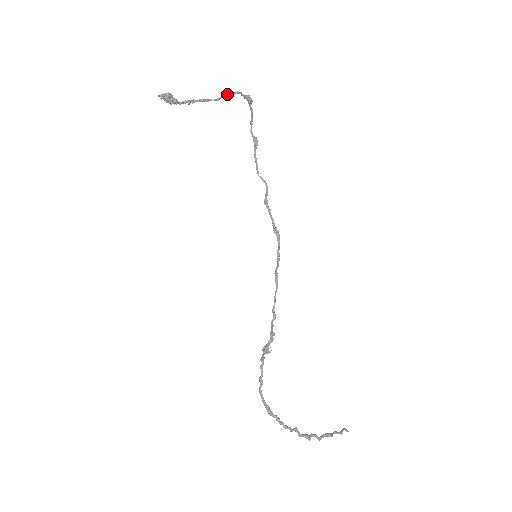
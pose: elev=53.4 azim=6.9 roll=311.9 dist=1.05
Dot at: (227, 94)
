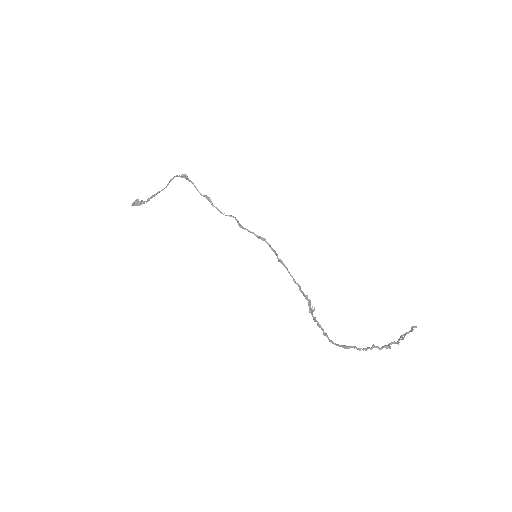
Dot at: (170, 181)
